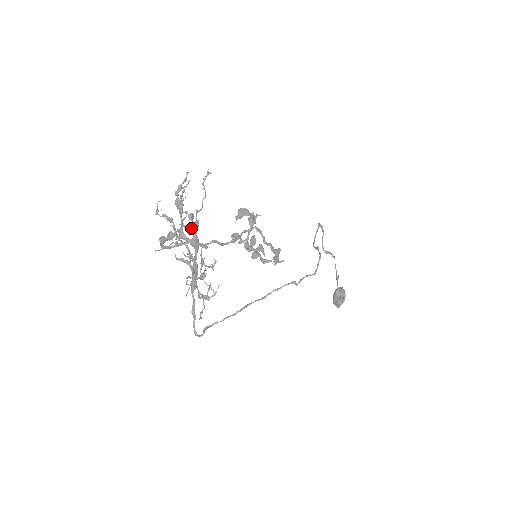
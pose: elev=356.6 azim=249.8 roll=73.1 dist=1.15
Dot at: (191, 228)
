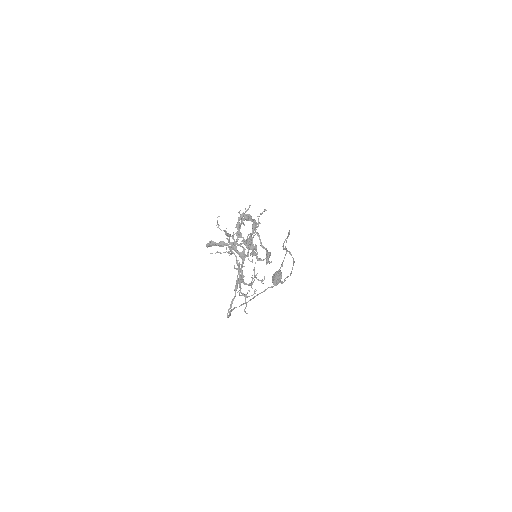
Dot at: (240, 243)
